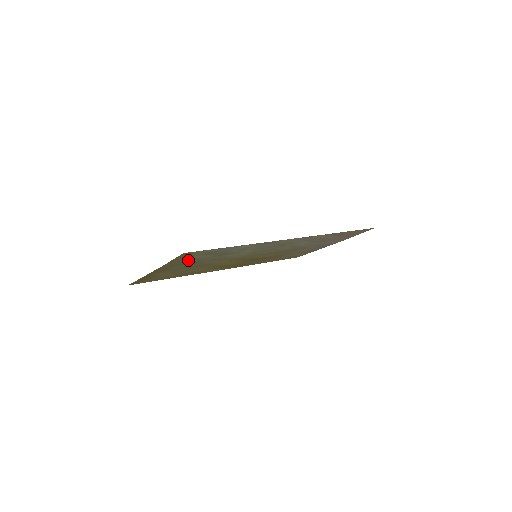
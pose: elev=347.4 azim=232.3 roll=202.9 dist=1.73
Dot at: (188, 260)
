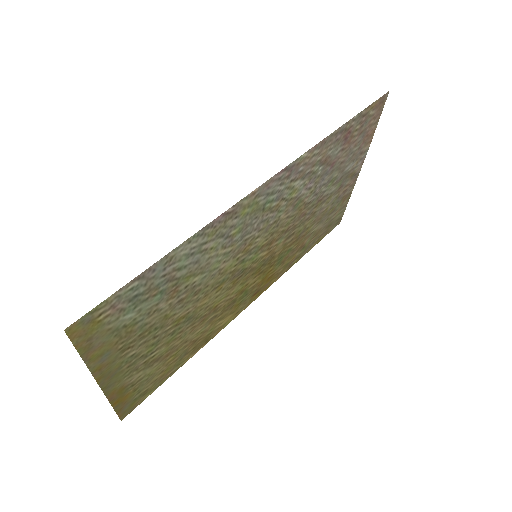
Dot at: (122, 333)
